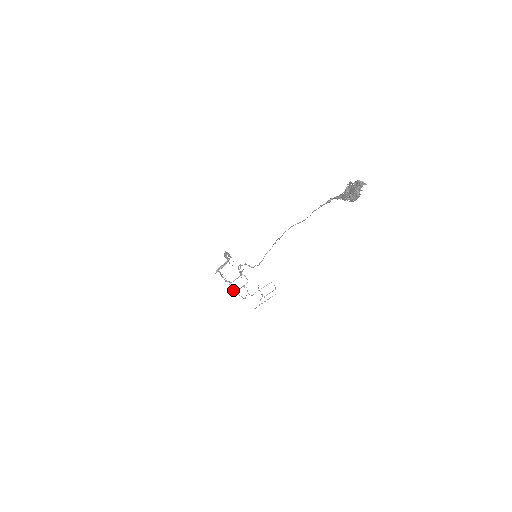
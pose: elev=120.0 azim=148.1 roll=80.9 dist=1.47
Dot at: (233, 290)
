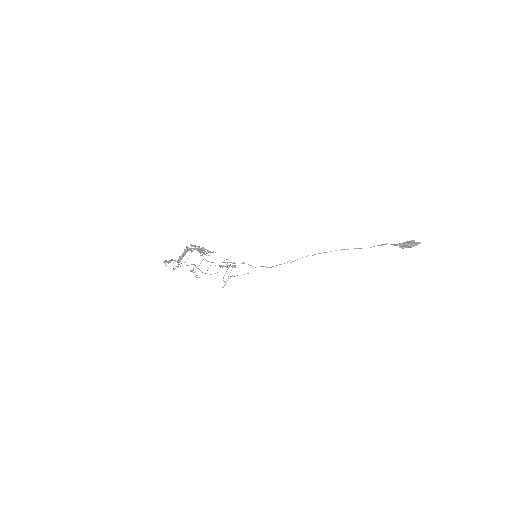
Dot at: occluded
